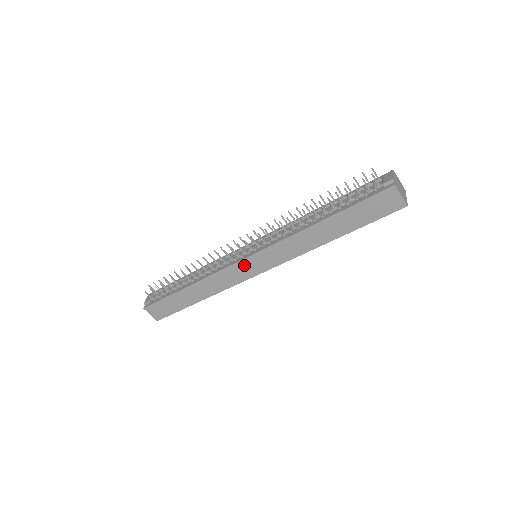
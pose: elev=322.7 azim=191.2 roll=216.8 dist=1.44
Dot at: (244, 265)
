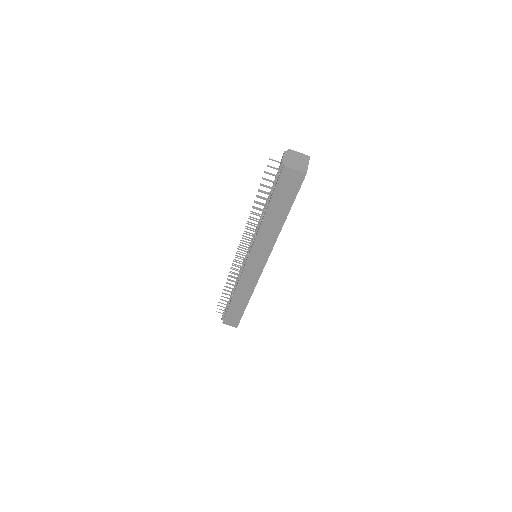
Dot at: (249, 268)
